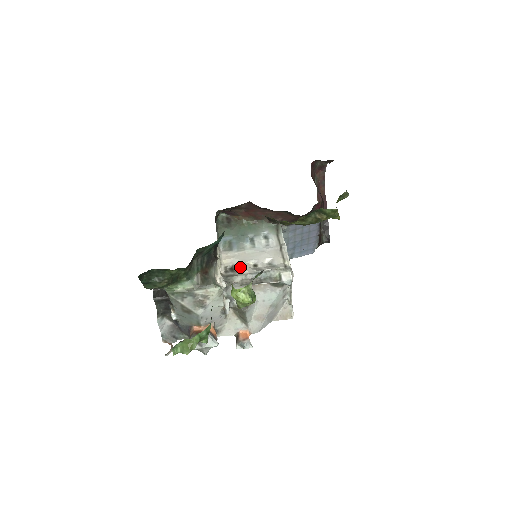
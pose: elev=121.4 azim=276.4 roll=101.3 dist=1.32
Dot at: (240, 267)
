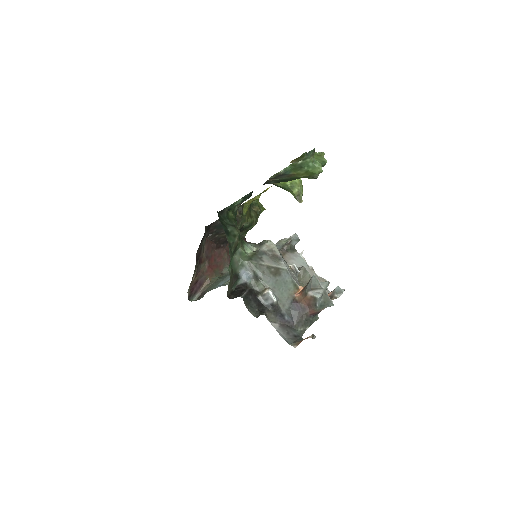
Dot at: occluded
